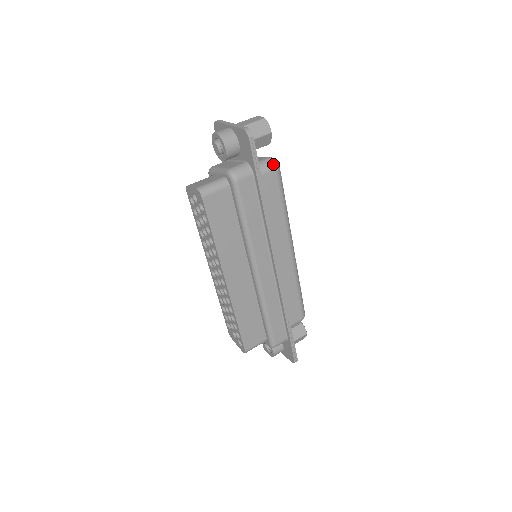
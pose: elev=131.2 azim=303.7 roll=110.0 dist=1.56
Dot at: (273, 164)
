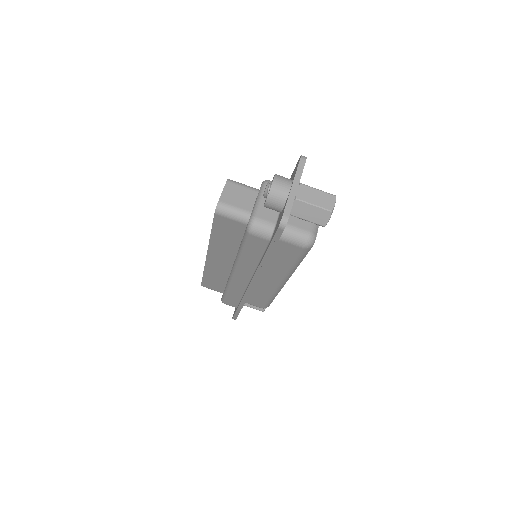
Dot at: (305, 243)
